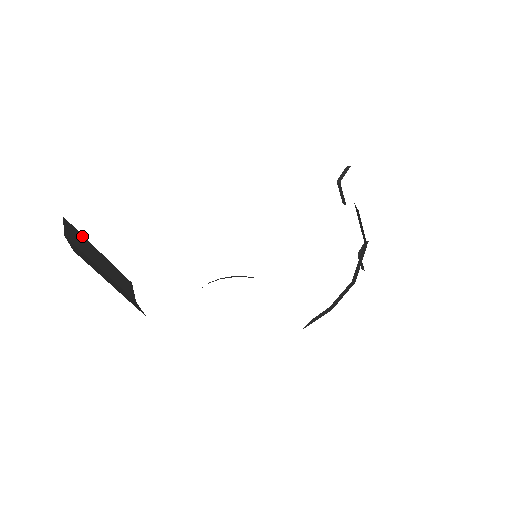
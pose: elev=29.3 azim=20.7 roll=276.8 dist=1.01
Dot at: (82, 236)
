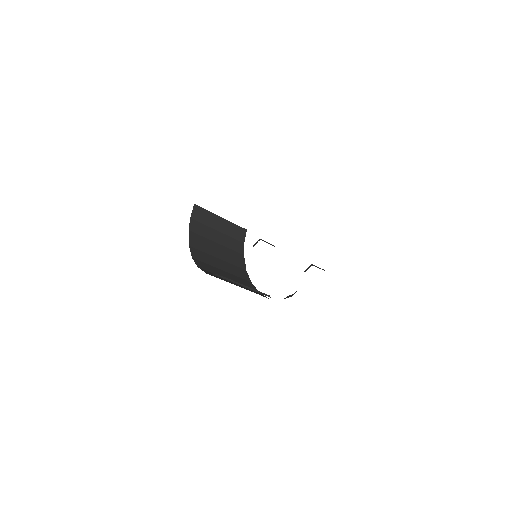
Dot at: (207, 211)
